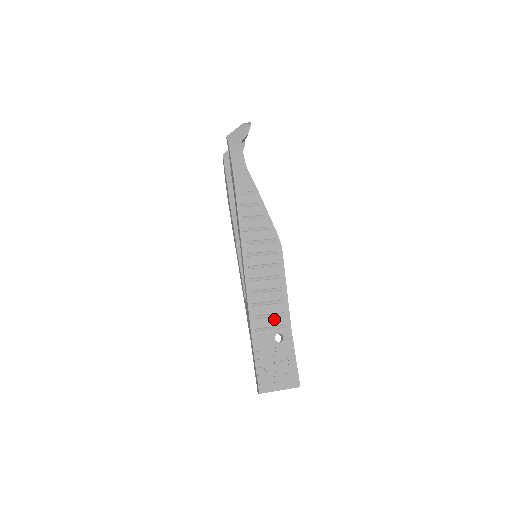
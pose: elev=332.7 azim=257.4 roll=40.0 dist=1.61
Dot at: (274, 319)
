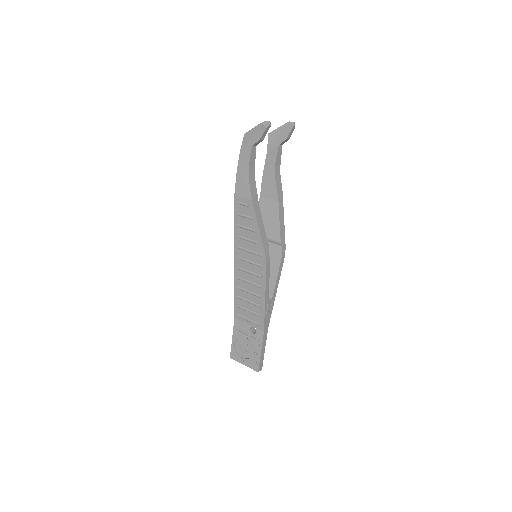
Dot at: (252, 315)
